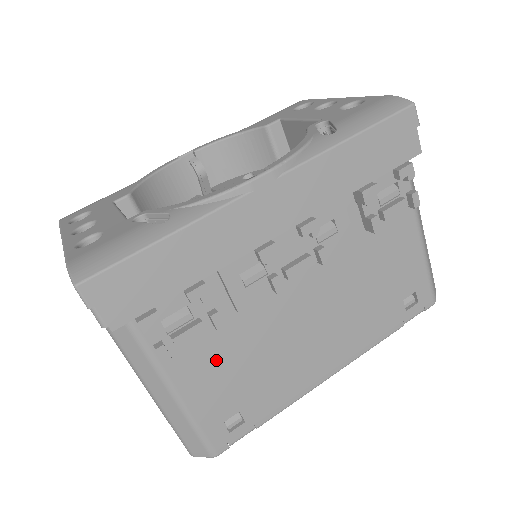
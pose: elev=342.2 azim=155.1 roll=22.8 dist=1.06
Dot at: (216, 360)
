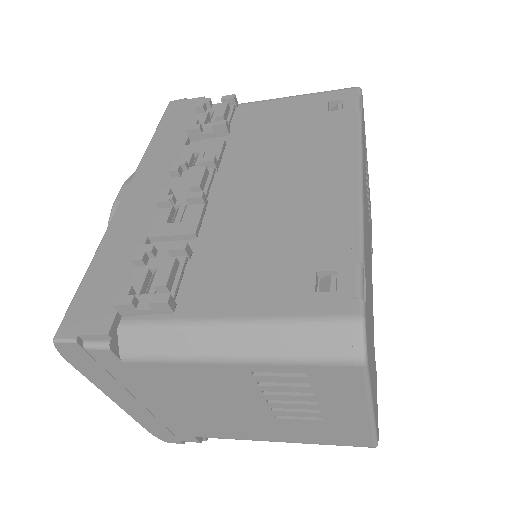
Dot at: (231, 271)
